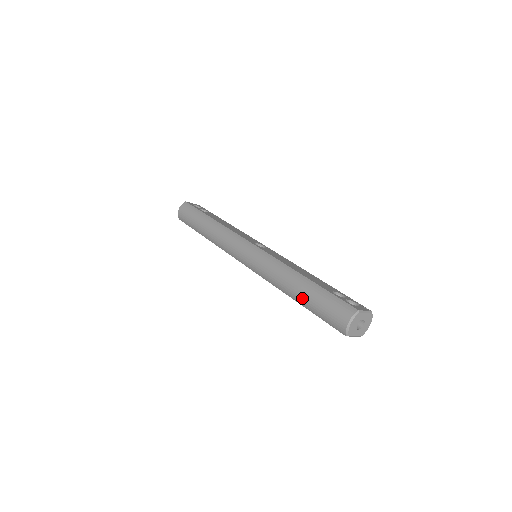
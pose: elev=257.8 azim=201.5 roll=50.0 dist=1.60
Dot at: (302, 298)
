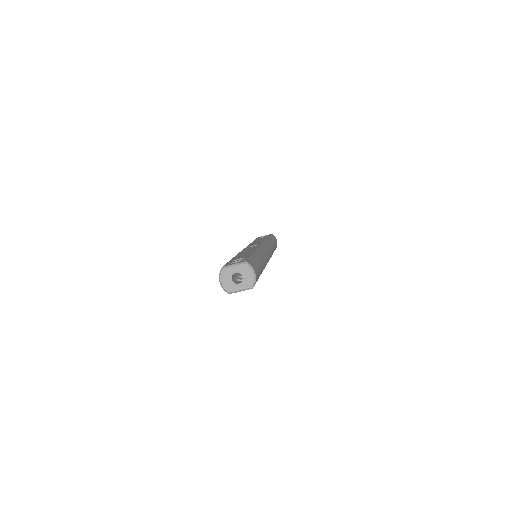
Dot at: occluded
